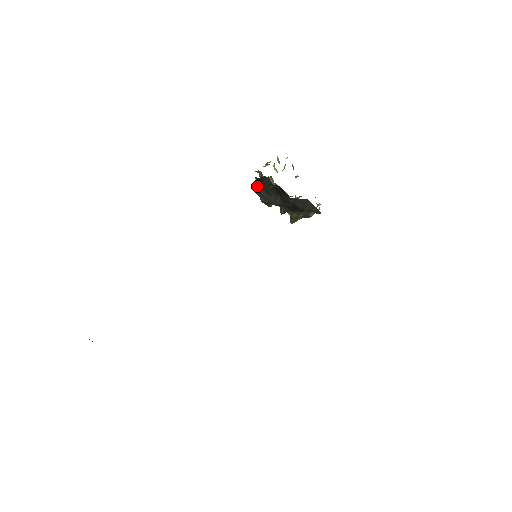
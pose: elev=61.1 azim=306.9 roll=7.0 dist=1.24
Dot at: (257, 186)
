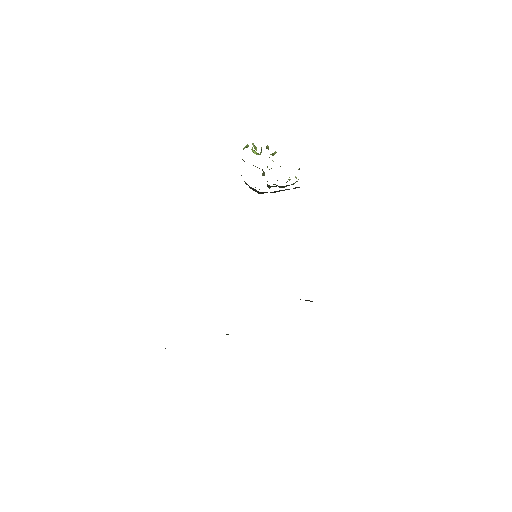
Dot at: occluded
